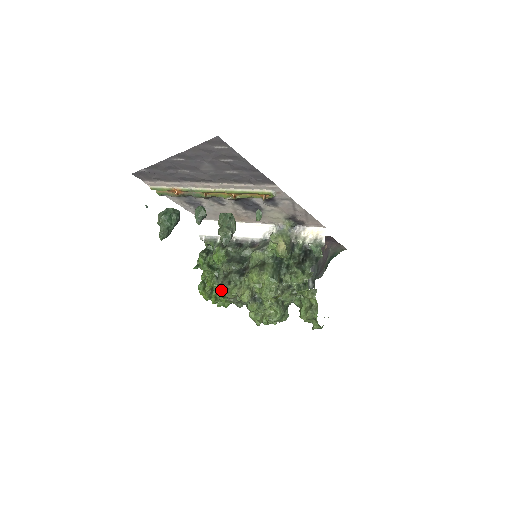
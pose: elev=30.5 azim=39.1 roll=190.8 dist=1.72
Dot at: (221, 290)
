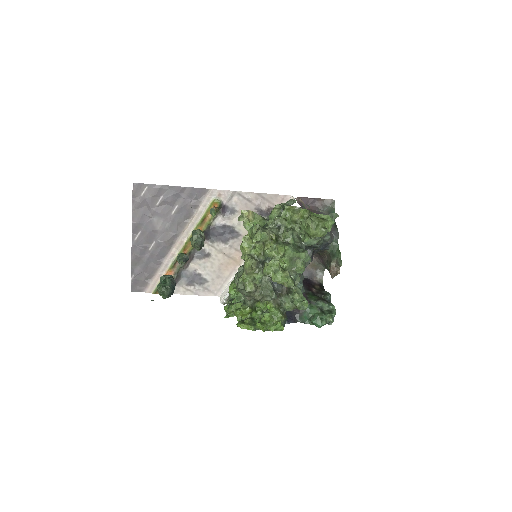
Dot at: (261, 314)
